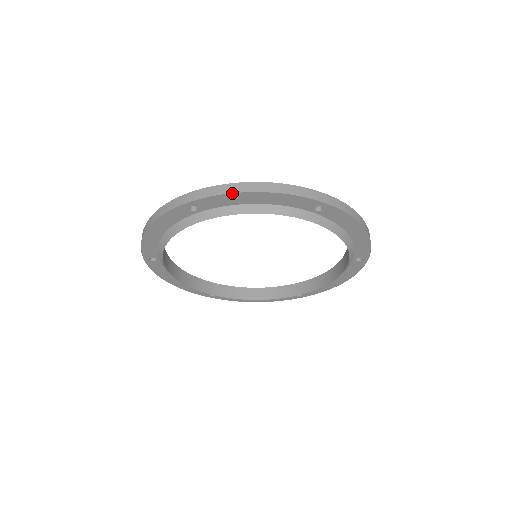
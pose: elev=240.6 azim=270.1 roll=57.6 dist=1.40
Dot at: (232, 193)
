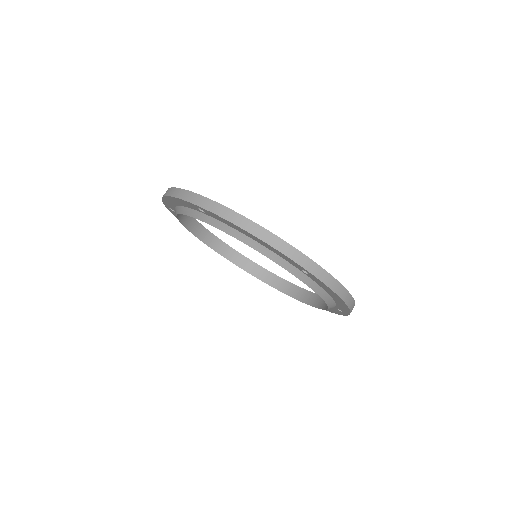
Dot at: (232, 223)
